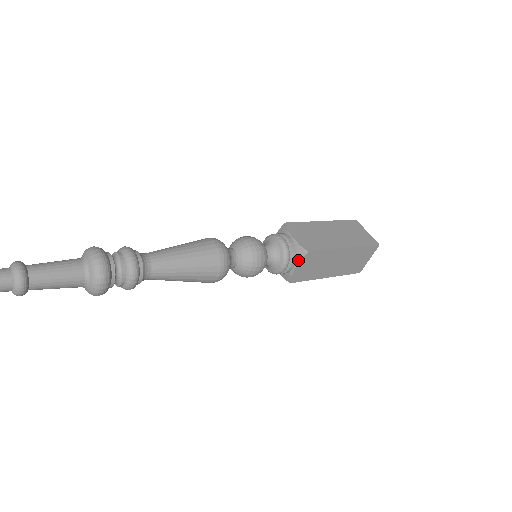
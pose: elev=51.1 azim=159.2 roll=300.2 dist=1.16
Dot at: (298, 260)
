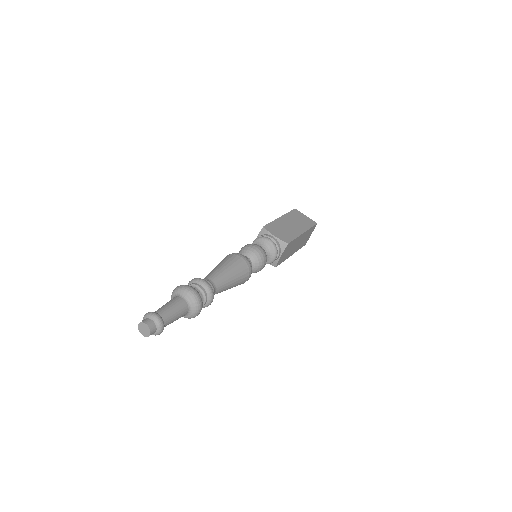
Dot at: (282, 251)
